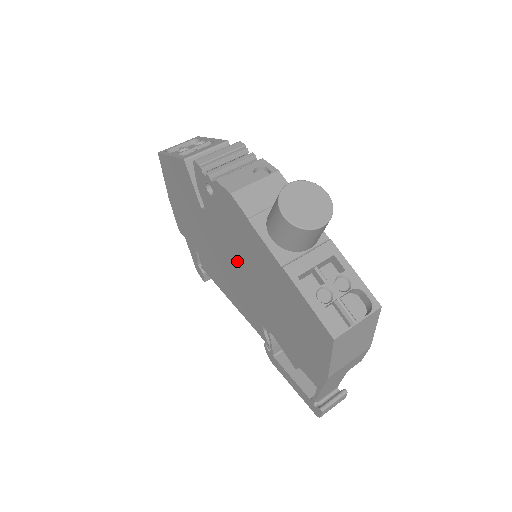
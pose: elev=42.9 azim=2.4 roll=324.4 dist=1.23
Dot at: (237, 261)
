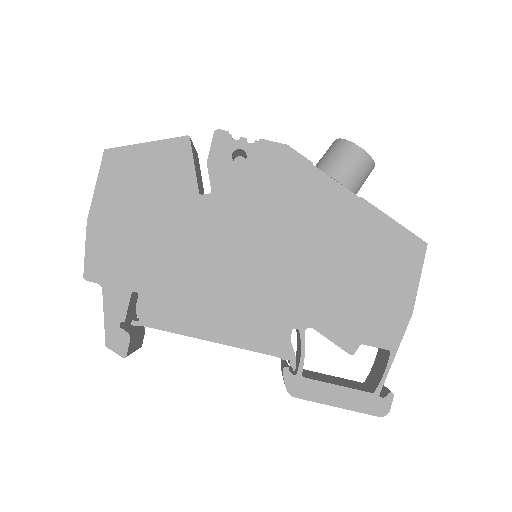
Dot at: (264, 241)
